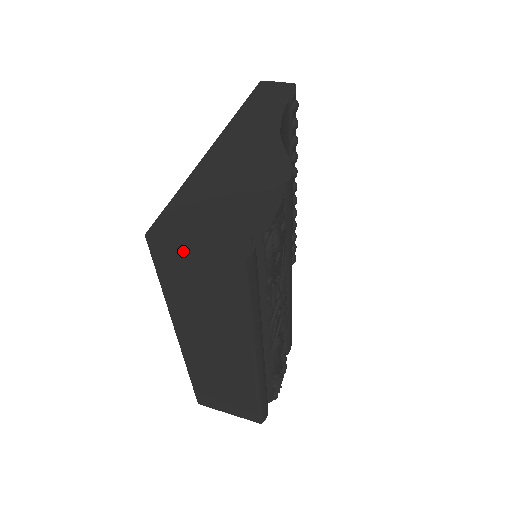
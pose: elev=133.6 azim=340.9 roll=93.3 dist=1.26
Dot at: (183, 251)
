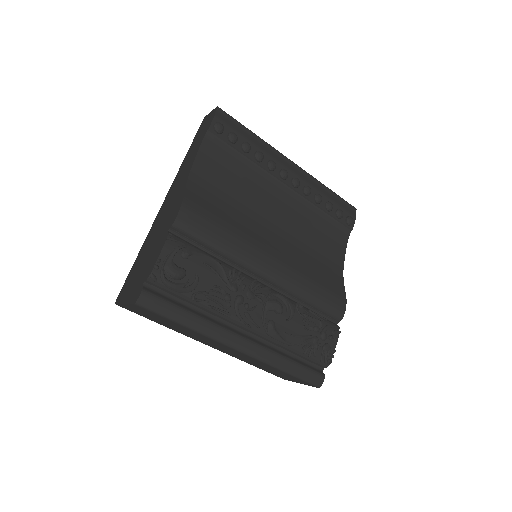
Dot at: (125, 306)
